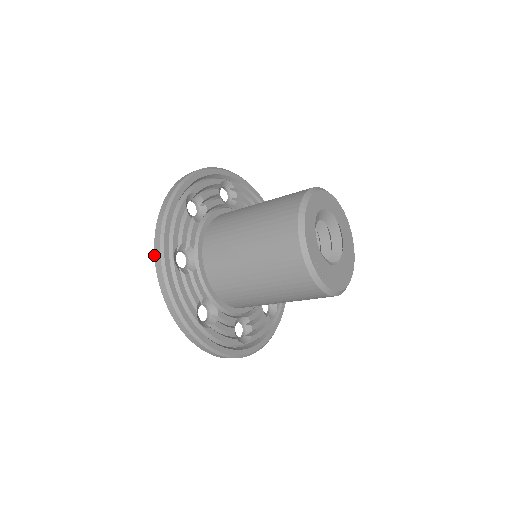
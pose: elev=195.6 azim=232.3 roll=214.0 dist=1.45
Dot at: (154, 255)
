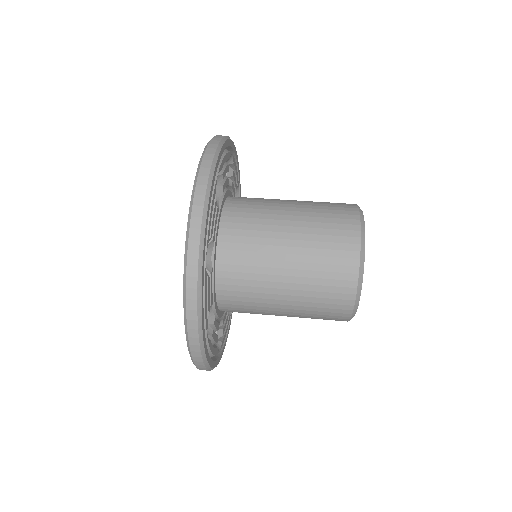
Dot at: (190, 350)
